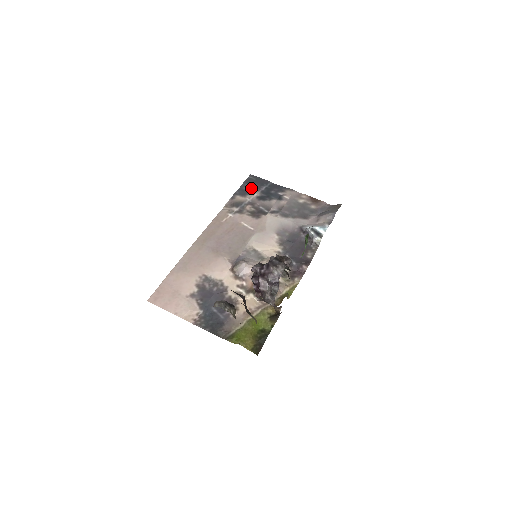
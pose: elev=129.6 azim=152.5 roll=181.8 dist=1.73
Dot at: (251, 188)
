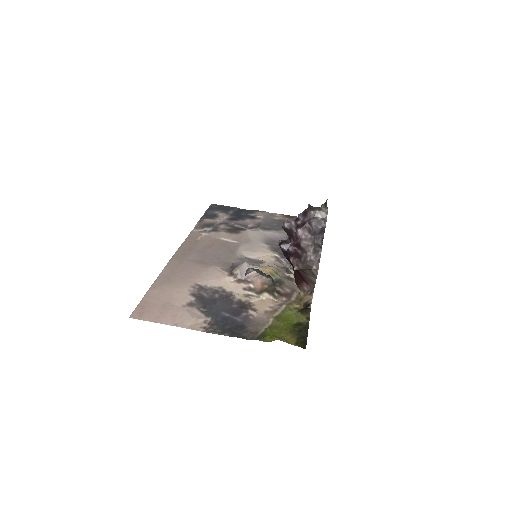
Dot at: (218, 213)
